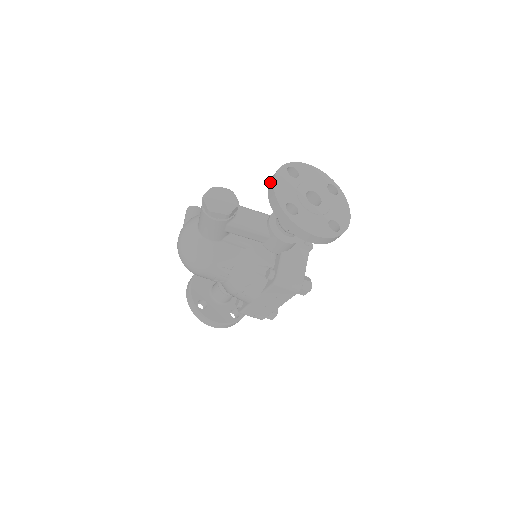
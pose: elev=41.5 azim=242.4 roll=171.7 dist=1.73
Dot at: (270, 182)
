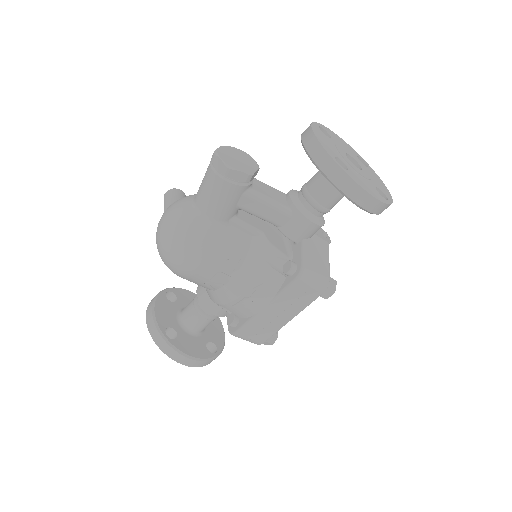
Dot at: (305, 135)
